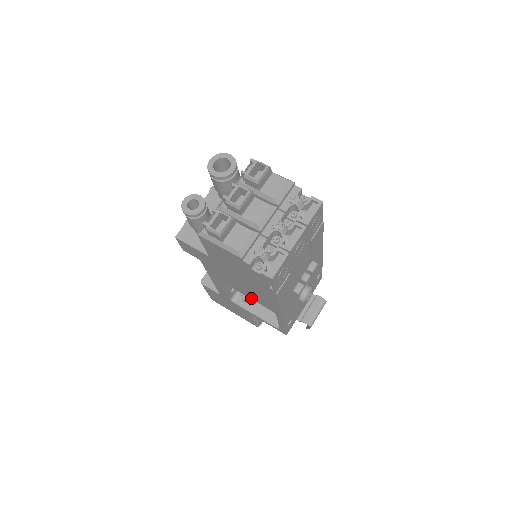
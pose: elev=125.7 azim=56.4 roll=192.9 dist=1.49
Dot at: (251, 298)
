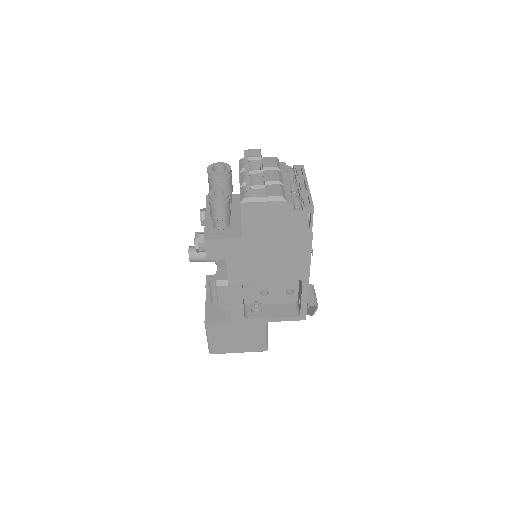
Dot at: (277, 279)
